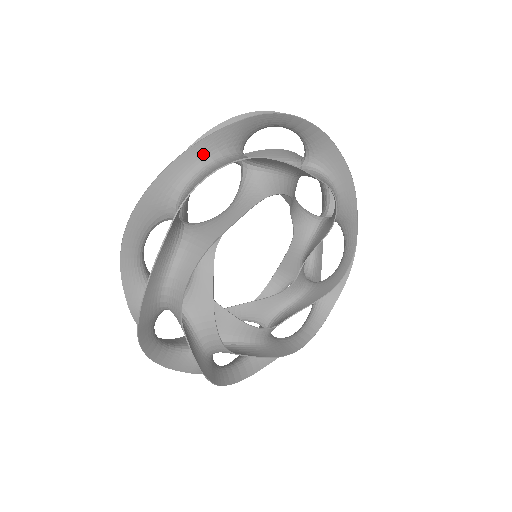
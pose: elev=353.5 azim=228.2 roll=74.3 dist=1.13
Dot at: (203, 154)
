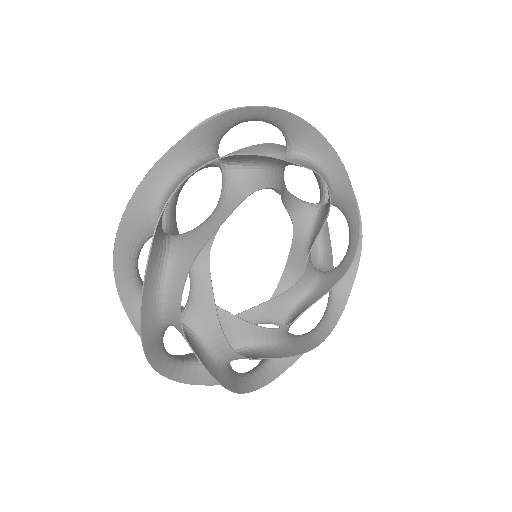
Dot at: (174, 163)
